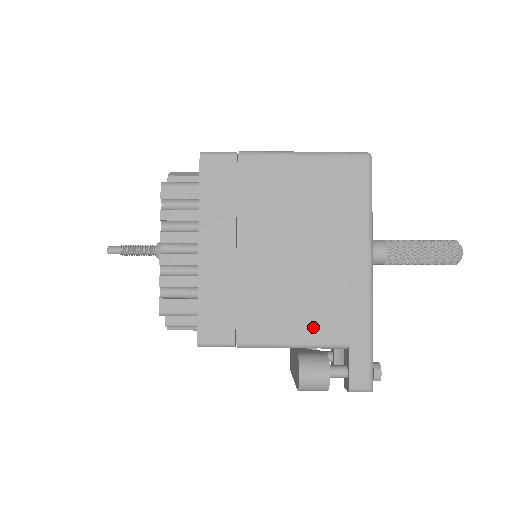
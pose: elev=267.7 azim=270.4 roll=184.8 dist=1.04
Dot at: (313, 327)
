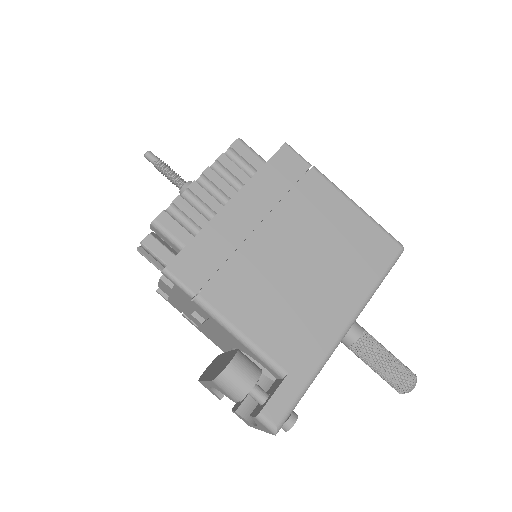
Dot at: (270, 335)
